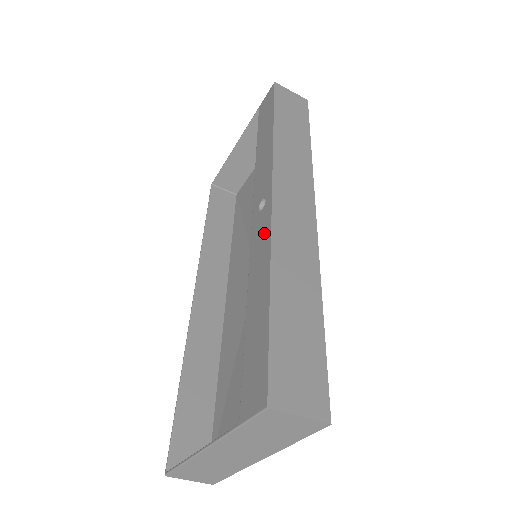
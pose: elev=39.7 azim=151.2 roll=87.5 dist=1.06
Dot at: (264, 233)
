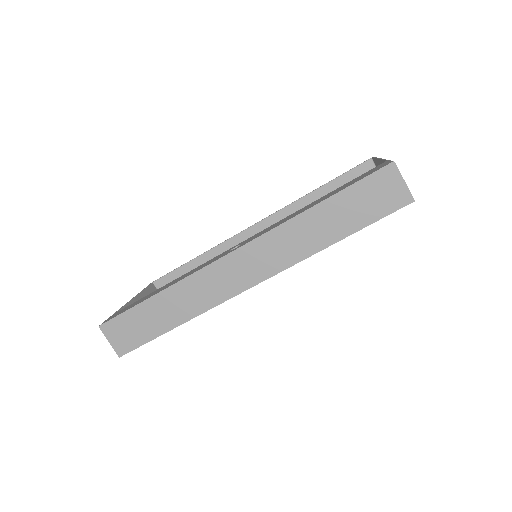
Dot at: (204, 266)
